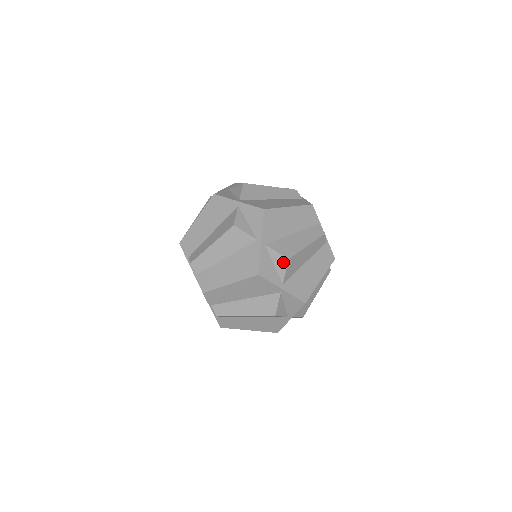
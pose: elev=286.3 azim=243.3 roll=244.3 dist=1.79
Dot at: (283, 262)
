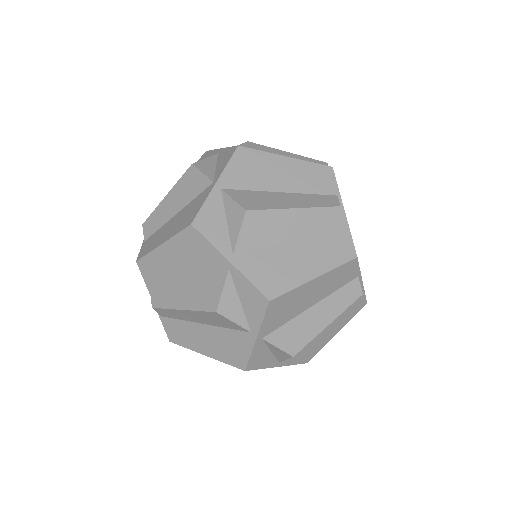
Dot at: (285, 355)
